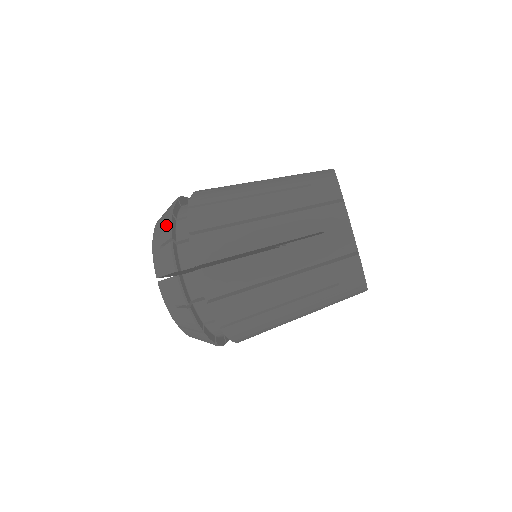
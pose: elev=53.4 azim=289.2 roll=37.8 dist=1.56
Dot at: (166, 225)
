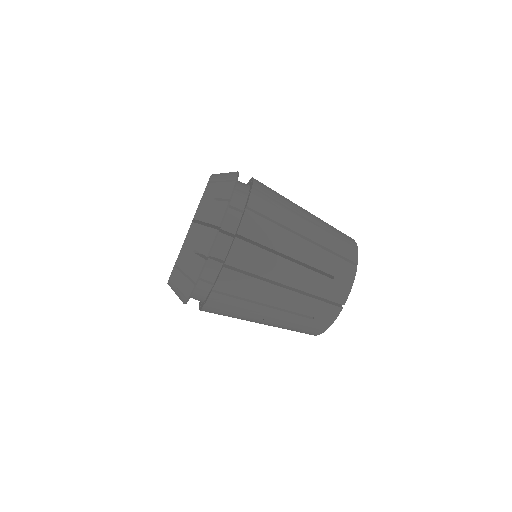
Dot at: (209, 238)
